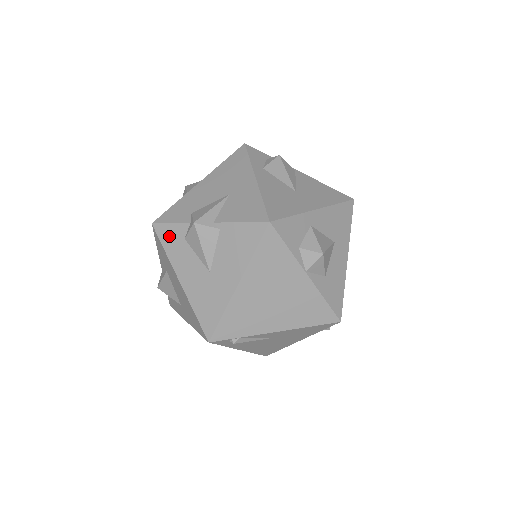
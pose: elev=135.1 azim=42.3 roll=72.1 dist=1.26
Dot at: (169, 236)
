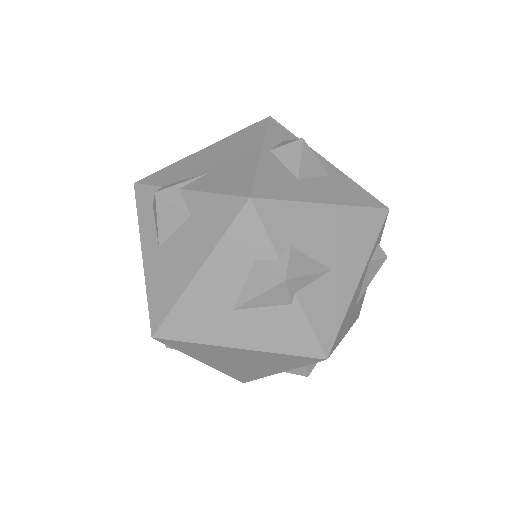
Dot at: (247, 234)
